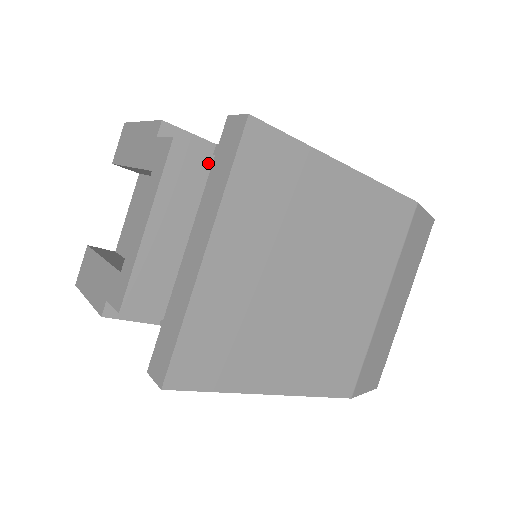
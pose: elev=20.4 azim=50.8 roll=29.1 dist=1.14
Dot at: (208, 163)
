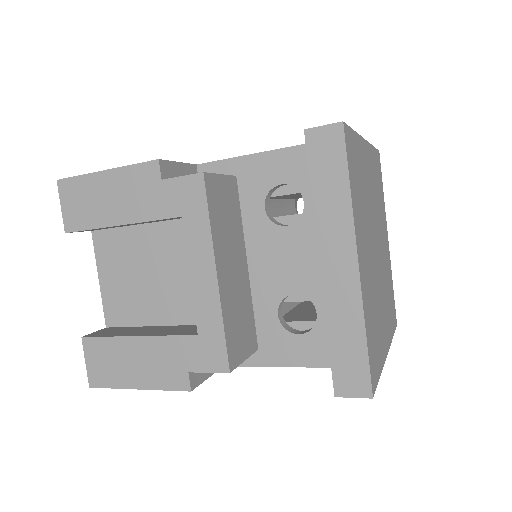
Dot at: (226, 185)
